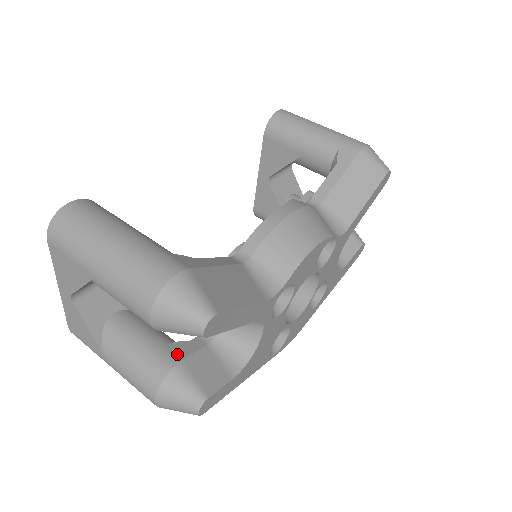
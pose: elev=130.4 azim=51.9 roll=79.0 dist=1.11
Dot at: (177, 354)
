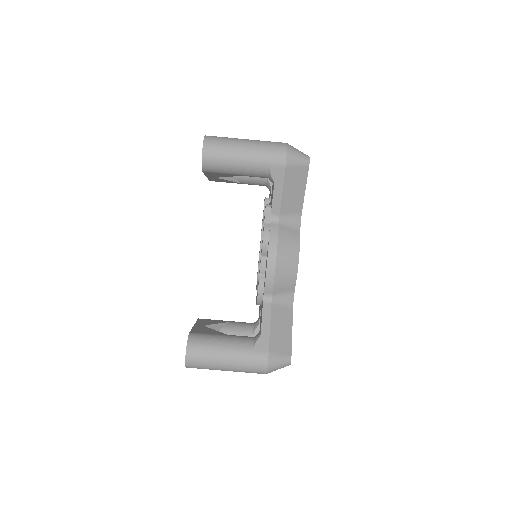
Dot at: occluded
